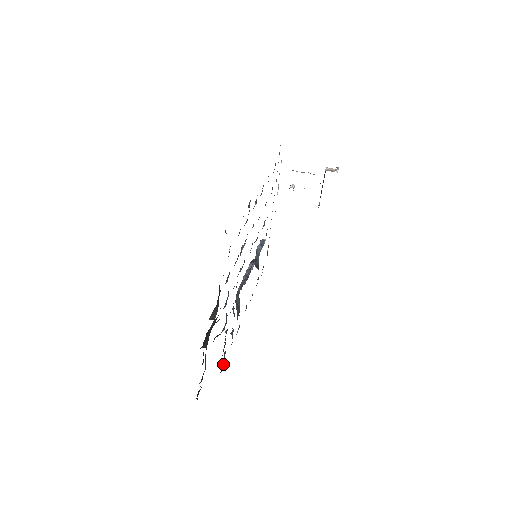
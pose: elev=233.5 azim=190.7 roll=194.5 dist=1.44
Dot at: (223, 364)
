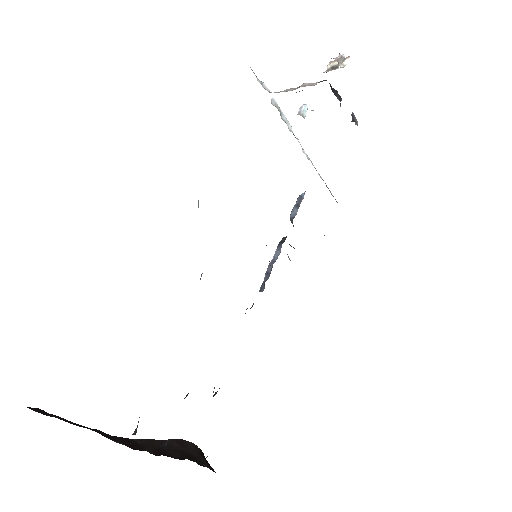
Dot at: occluded
